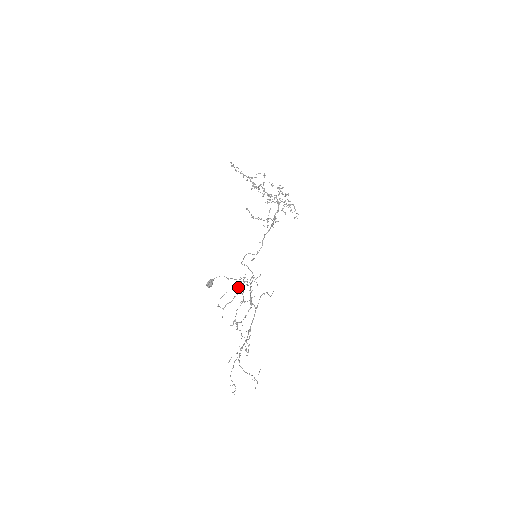
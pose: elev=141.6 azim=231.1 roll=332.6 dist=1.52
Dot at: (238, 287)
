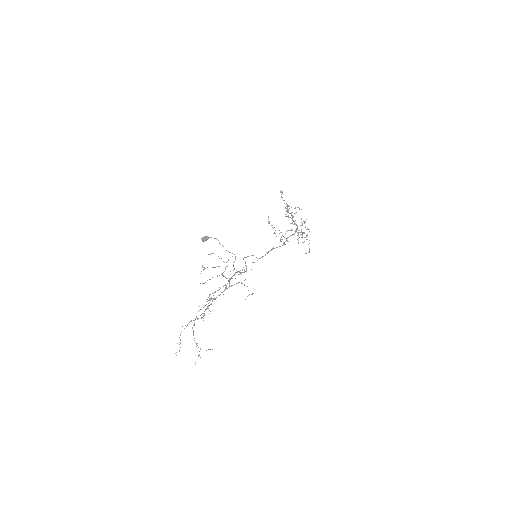
Dot at: occluded
